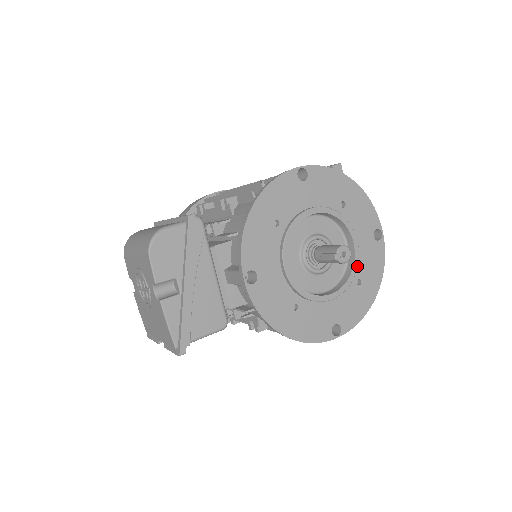
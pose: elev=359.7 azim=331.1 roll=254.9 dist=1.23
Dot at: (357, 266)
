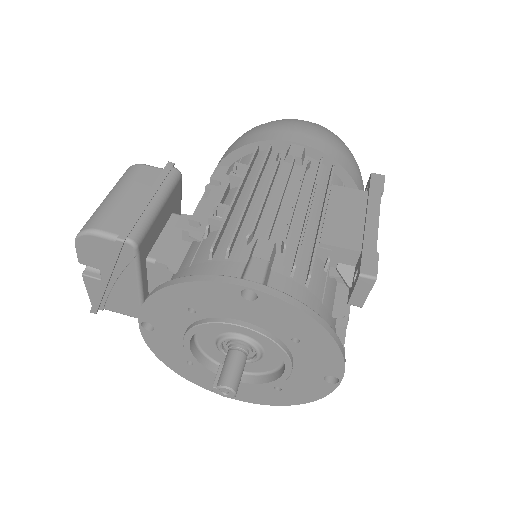
Dot at: (278, 383)
